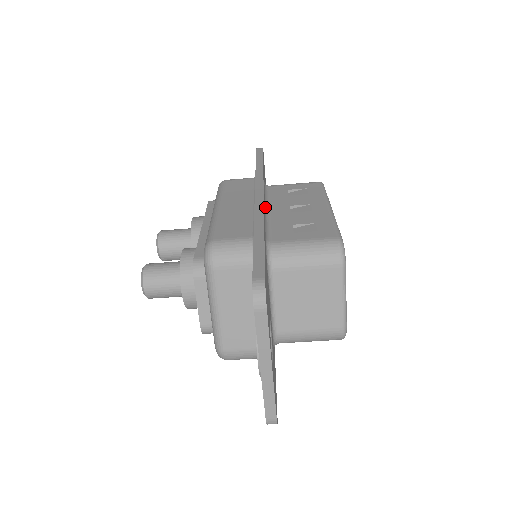
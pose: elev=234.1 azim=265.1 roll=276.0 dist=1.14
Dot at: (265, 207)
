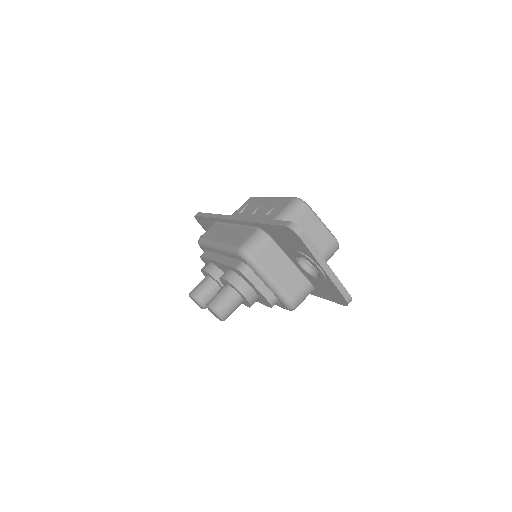
Dot at: occluded
